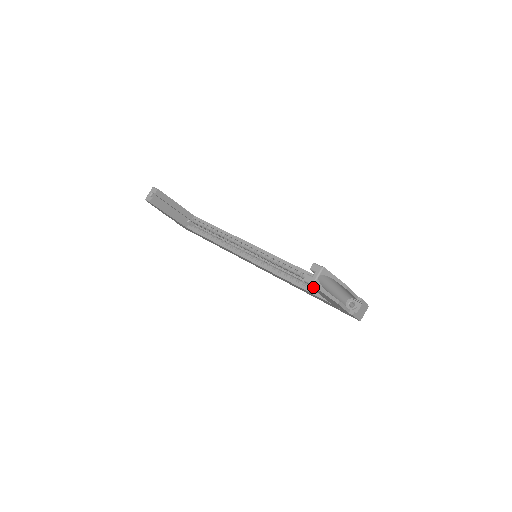
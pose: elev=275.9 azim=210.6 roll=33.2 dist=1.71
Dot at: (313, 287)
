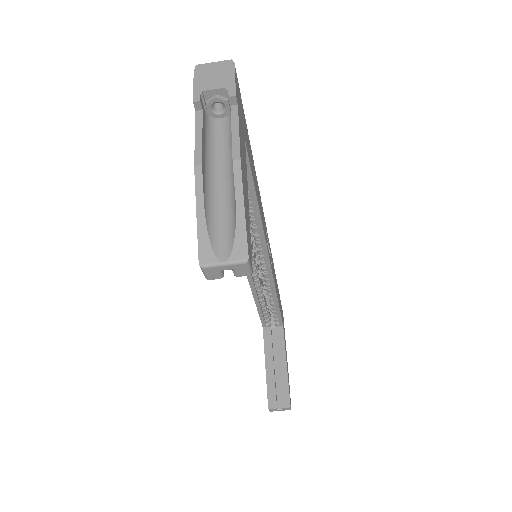
Dot at: (268, 398)
